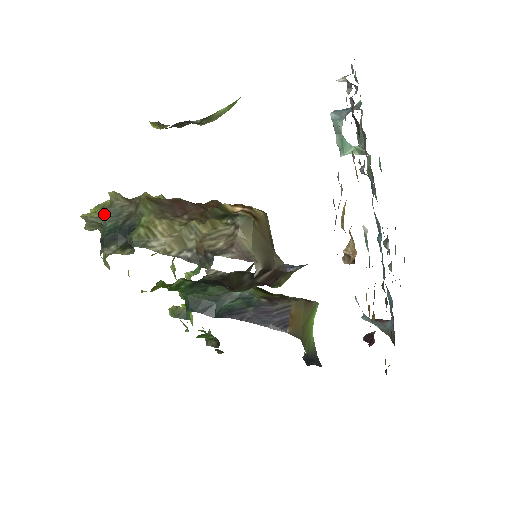
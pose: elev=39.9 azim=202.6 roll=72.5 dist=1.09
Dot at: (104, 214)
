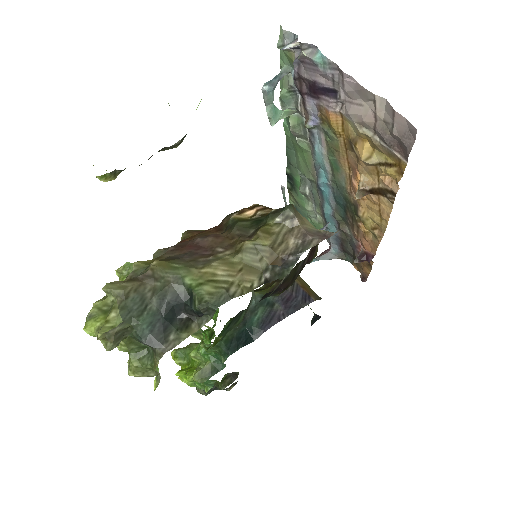
Dot at: (126, 313)
